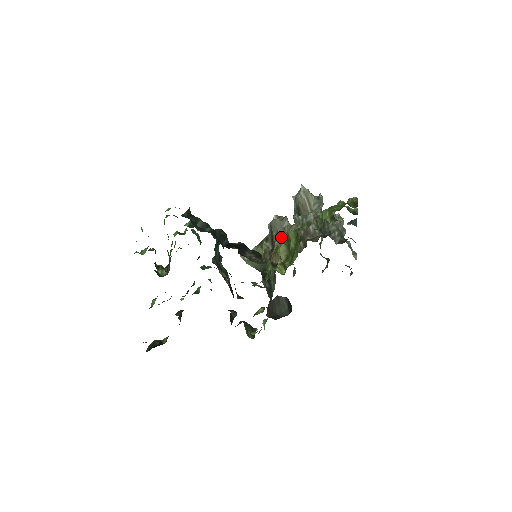
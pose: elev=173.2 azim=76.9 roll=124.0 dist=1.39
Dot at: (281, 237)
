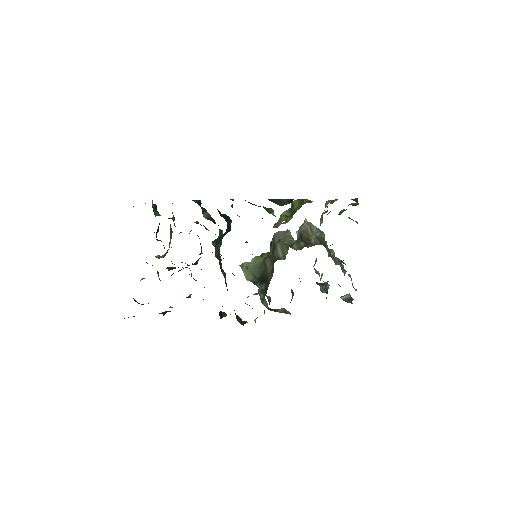
Dot at: (283, 241)
